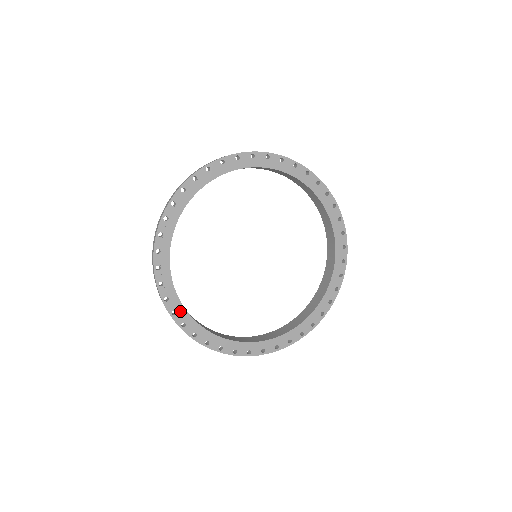
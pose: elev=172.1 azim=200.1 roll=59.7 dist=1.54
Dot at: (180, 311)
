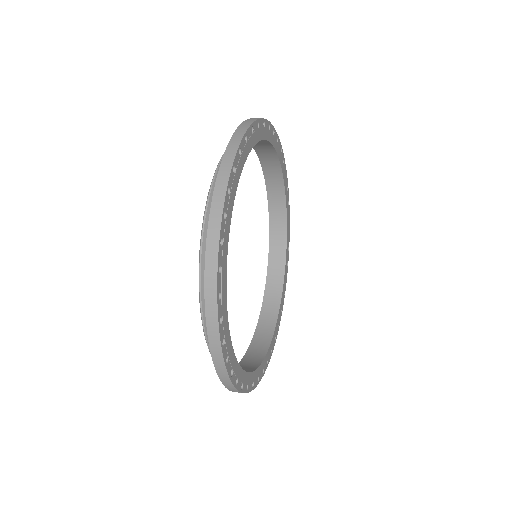
Dot at: (223, 272)
